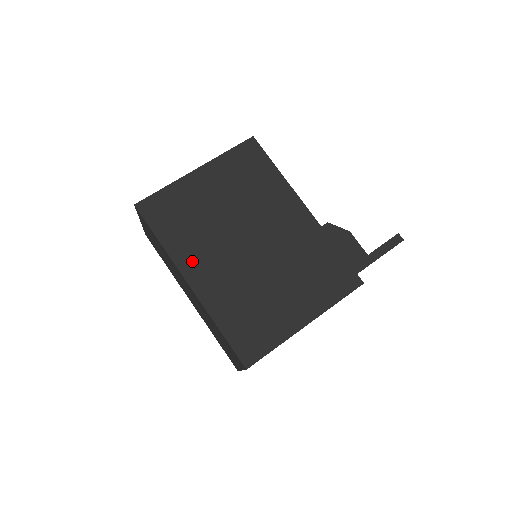
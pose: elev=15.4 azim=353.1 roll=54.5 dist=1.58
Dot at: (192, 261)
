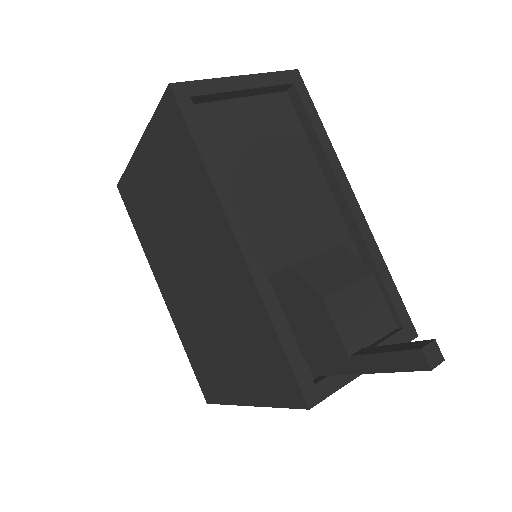
Dot at: (158, 269)
